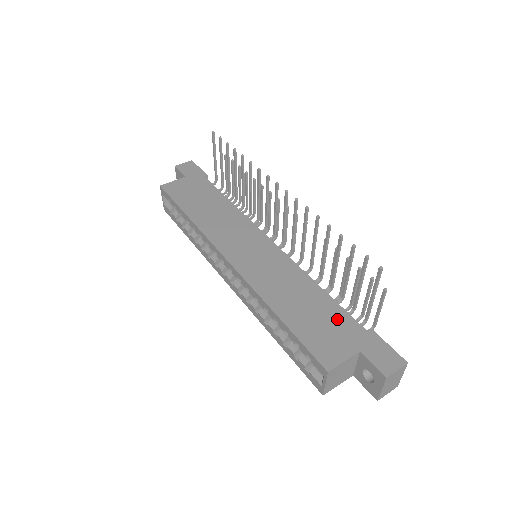
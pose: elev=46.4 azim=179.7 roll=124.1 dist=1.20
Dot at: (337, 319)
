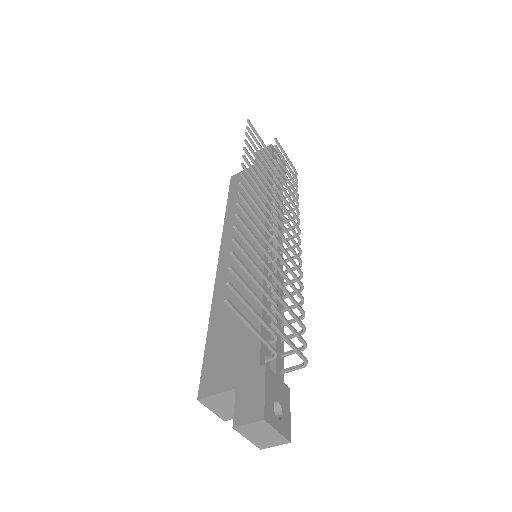
Dot at: (246, 345)
